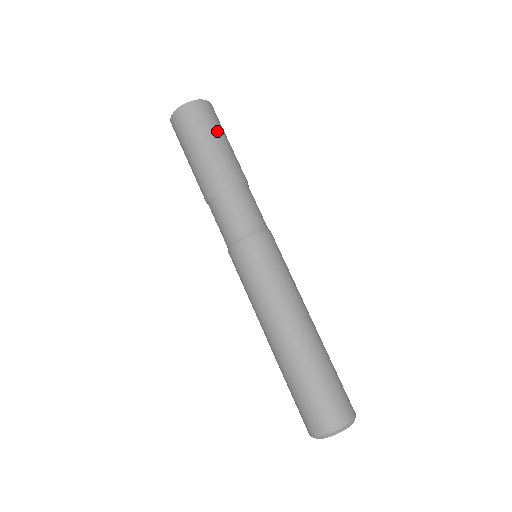
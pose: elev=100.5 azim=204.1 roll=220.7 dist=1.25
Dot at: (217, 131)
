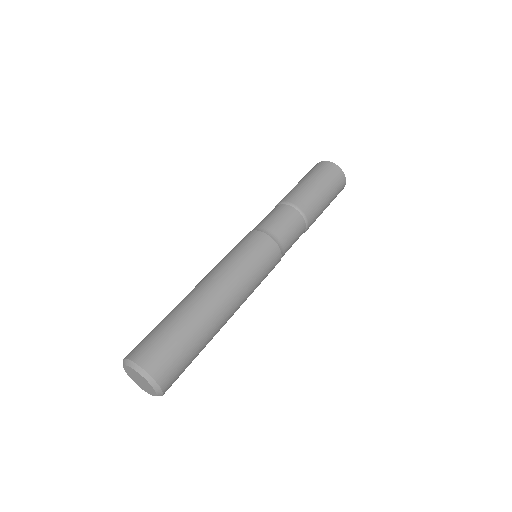
Dot at: (332, 196)
